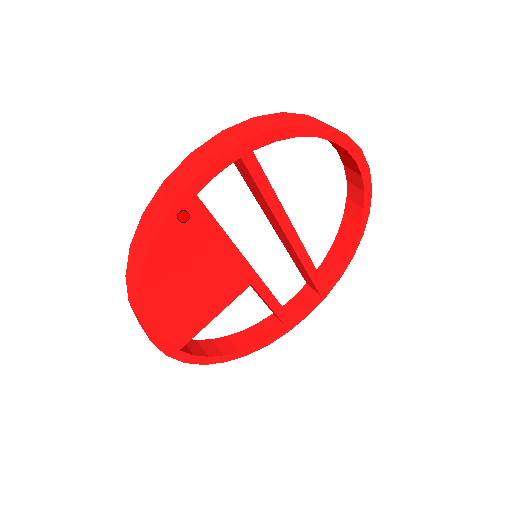
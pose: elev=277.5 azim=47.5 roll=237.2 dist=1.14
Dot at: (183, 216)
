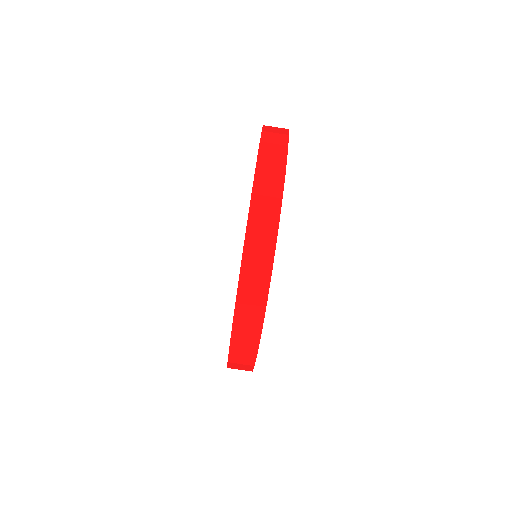
Dot at: occluded
